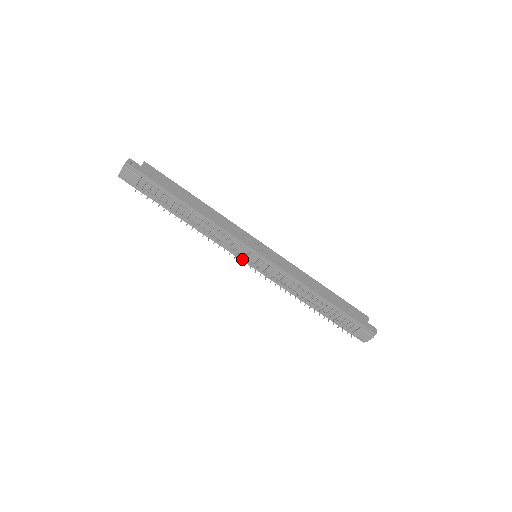
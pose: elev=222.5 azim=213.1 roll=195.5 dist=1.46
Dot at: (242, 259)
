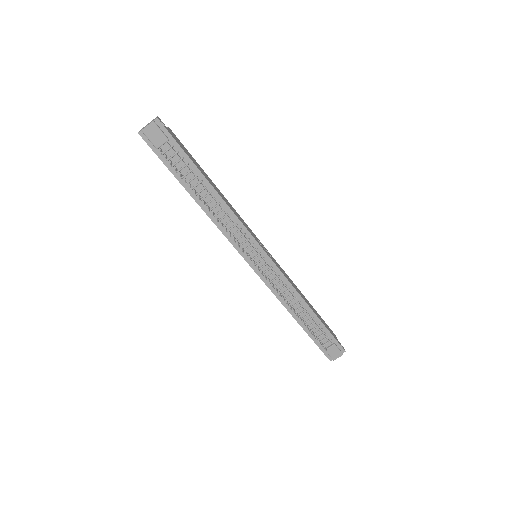
Dot at: (244, 256)
